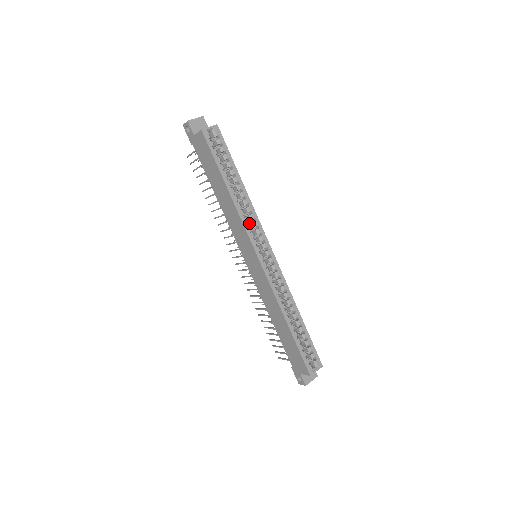
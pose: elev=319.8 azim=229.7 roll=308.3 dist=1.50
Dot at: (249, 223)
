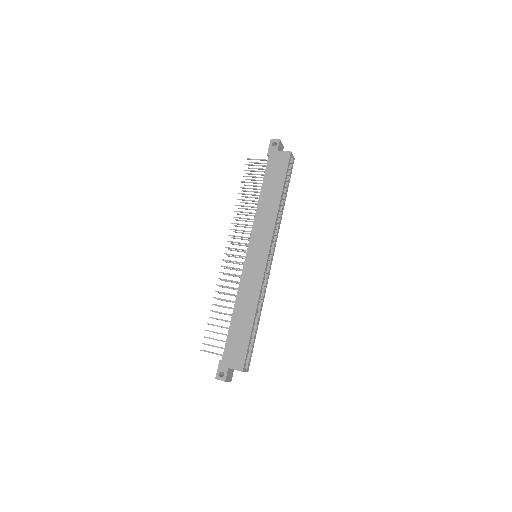
Dot at: occluded
